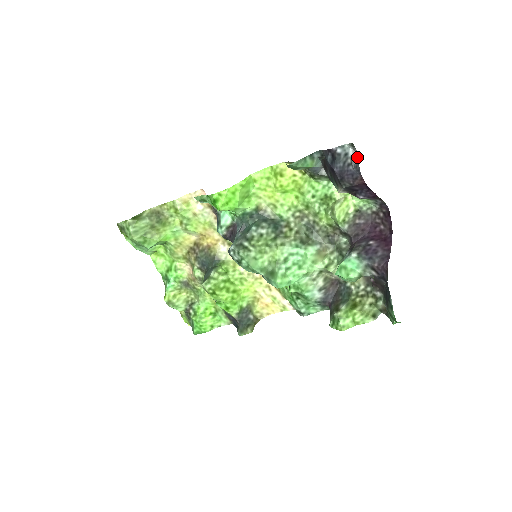
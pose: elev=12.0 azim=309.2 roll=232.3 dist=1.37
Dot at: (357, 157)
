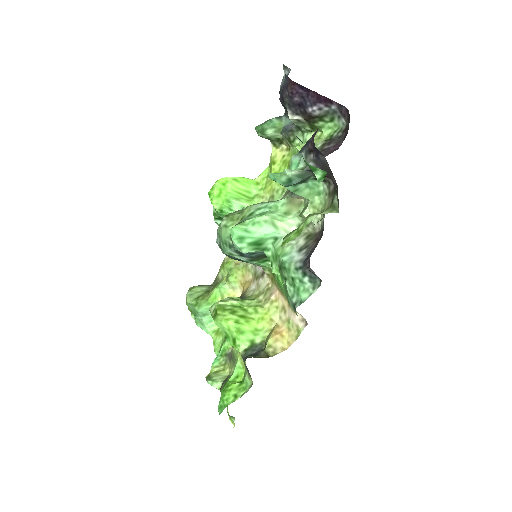
Dot at: (289, 72)
